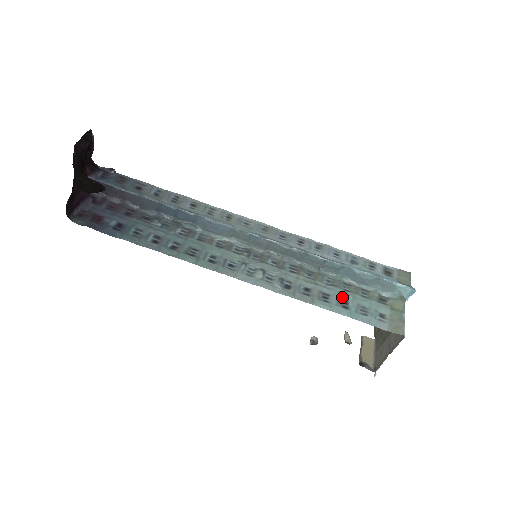
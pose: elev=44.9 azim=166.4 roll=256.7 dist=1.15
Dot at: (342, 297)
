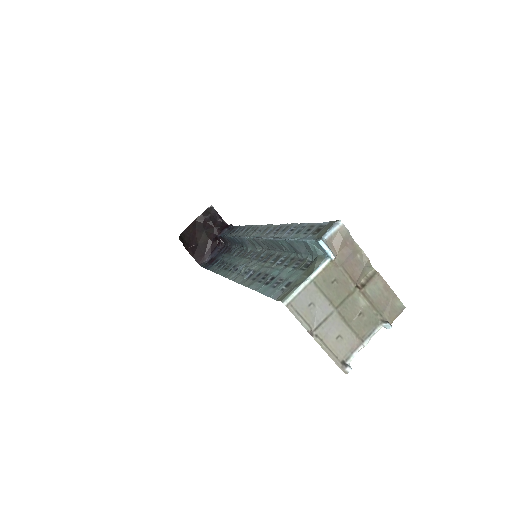
Dot at: (275, 274)
